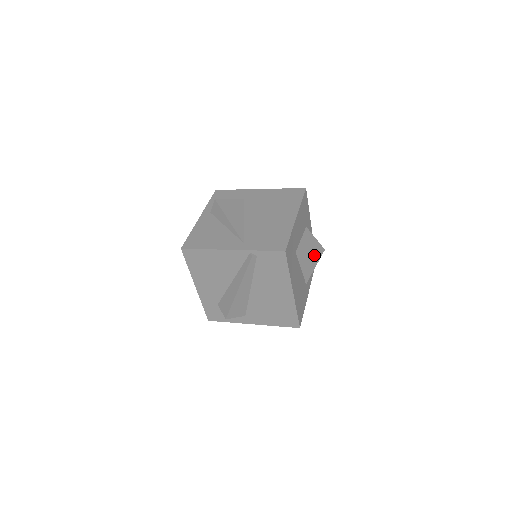
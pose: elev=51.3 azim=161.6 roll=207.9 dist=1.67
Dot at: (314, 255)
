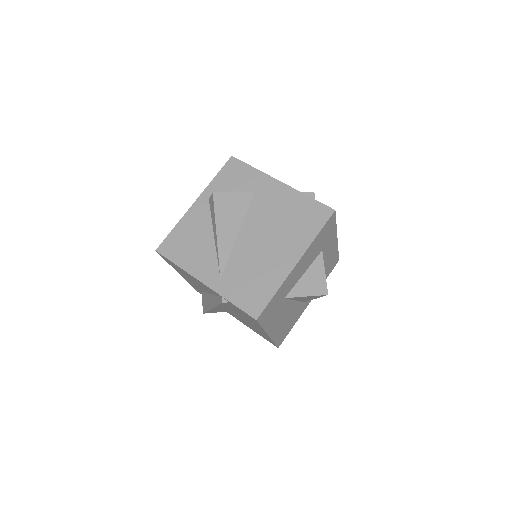
Dot at: (313, 296)
